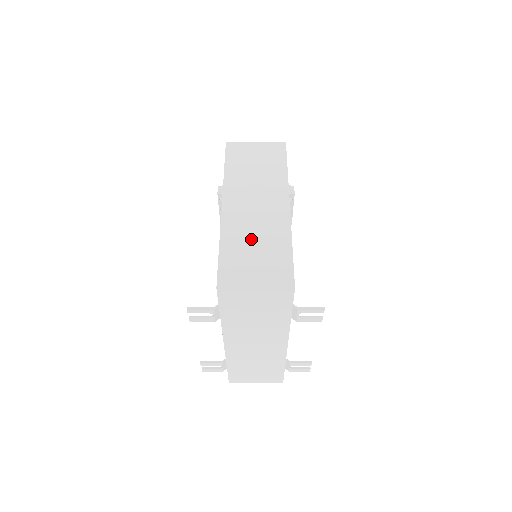
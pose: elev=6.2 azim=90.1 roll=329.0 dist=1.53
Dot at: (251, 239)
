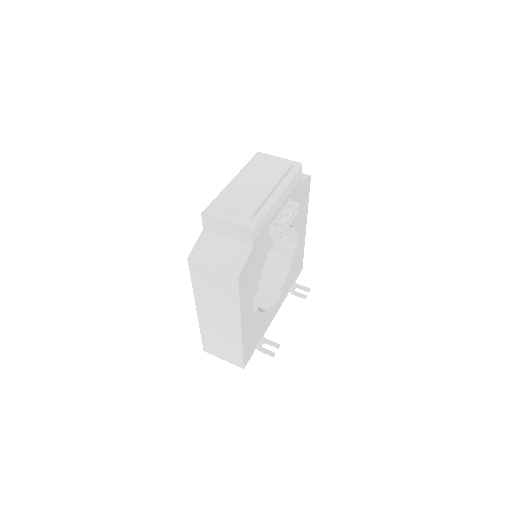
Dot at: (218, 338)
